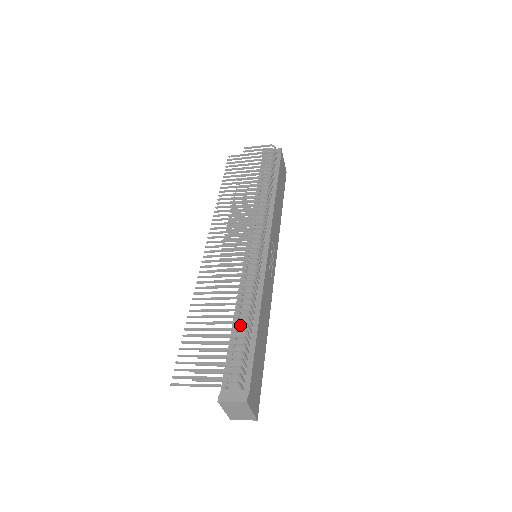
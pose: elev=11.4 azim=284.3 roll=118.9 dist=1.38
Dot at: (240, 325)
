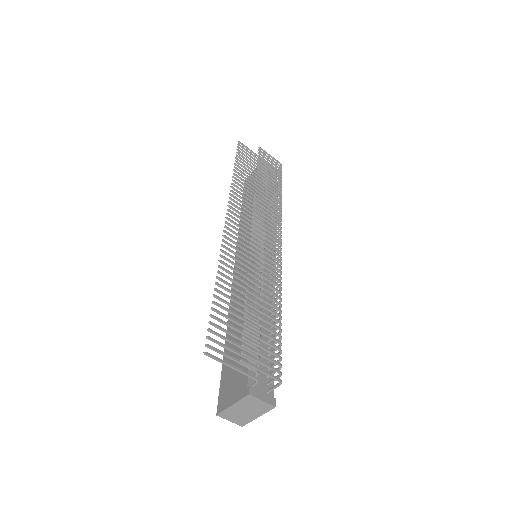
Dot at: occluded
